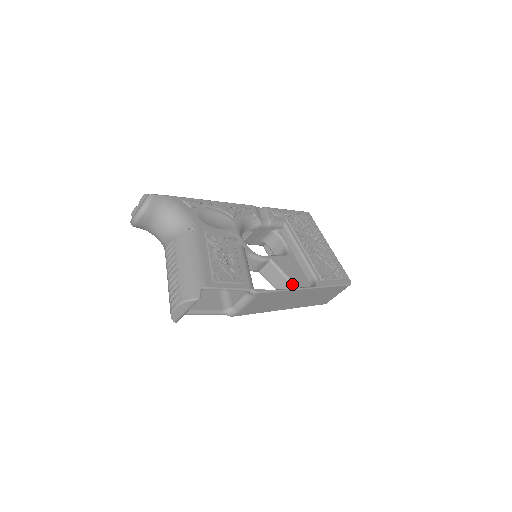
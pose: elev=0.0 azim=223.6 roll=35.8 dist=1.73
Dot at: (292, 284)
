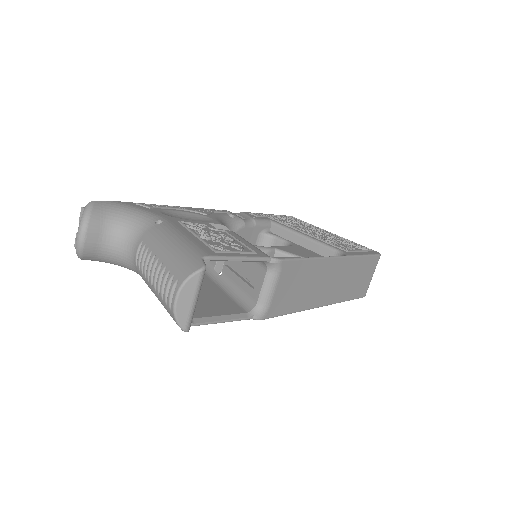
Dot at: occluded
